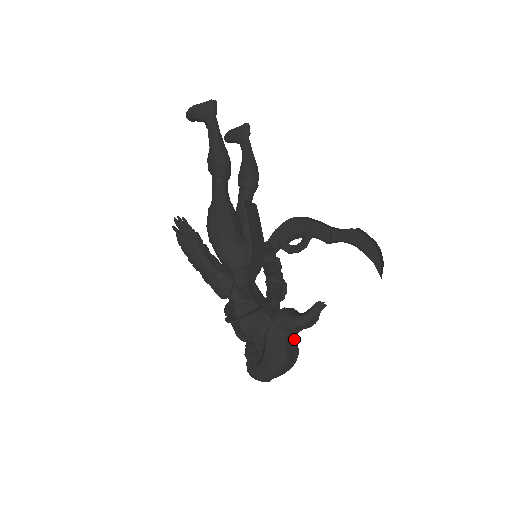
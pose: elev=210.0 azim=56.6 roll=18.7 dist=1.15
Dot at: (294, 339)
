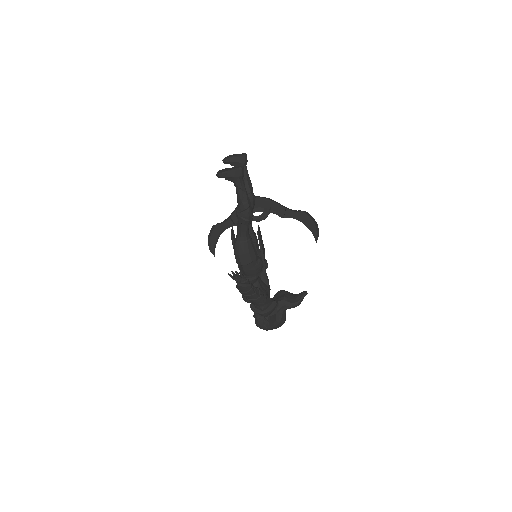
Dot at: occluded
